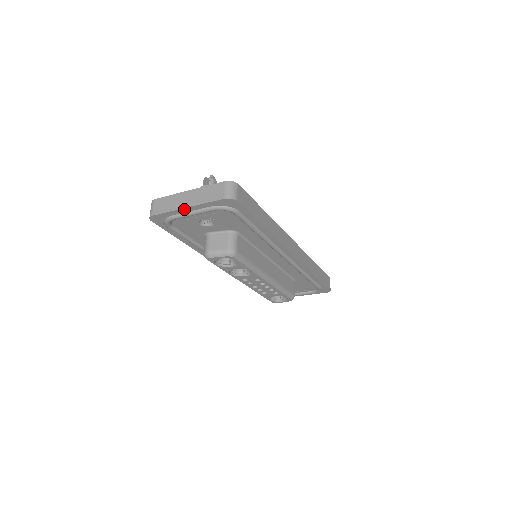
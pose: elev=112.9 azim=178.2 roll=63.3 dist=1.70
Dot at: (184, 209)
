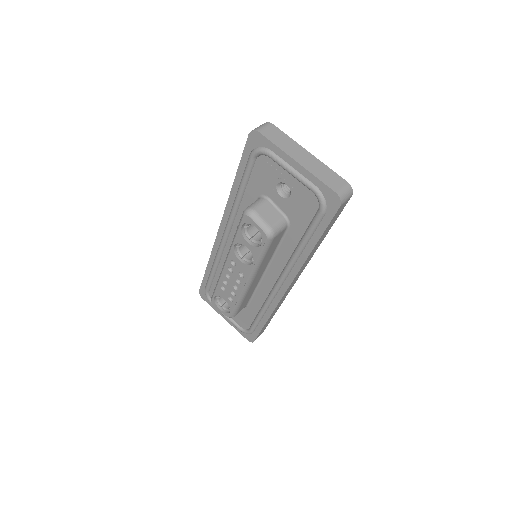
Dot at: (292, 160)
